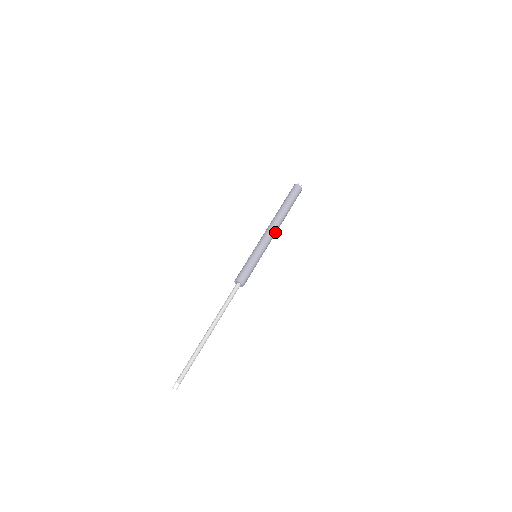
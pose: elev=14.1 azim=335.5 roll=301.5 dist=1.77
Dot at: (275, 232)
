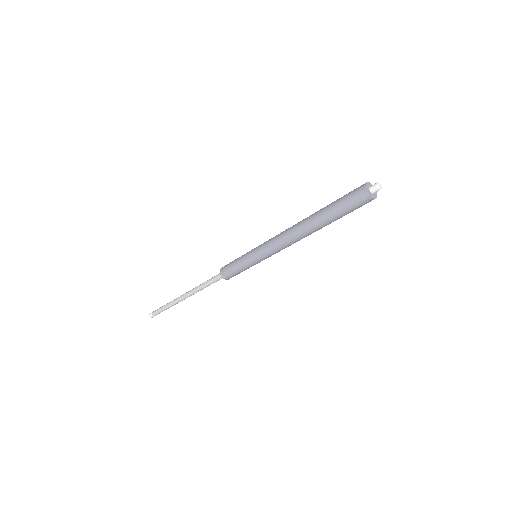
Dot at: (289, 243)
